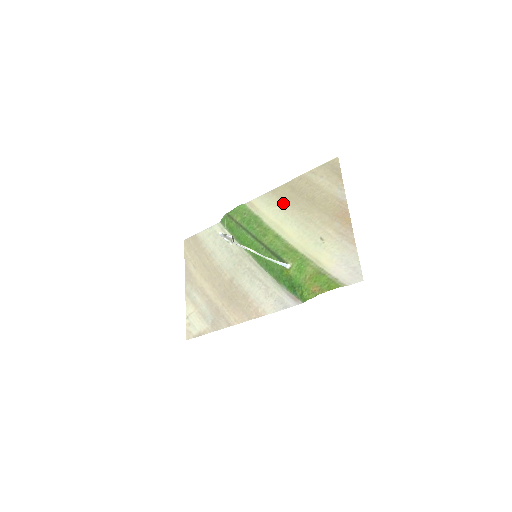
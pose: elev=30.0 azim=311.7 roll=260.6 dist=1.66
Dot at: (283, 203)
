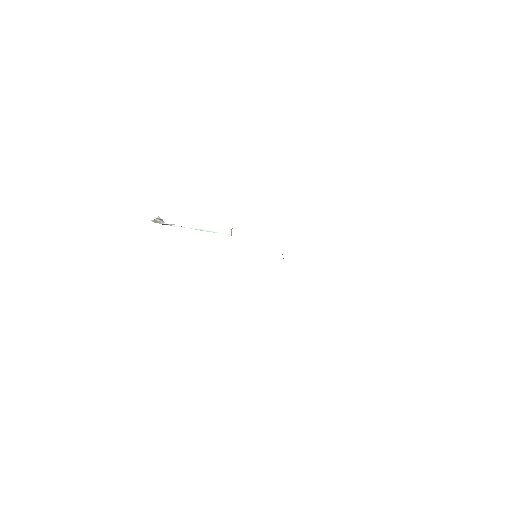
Dot at: occluded
